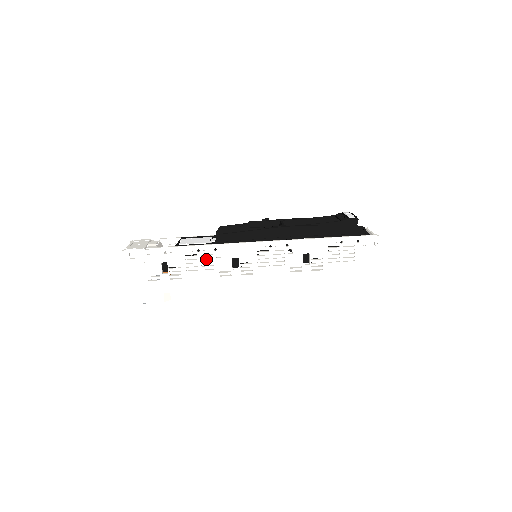
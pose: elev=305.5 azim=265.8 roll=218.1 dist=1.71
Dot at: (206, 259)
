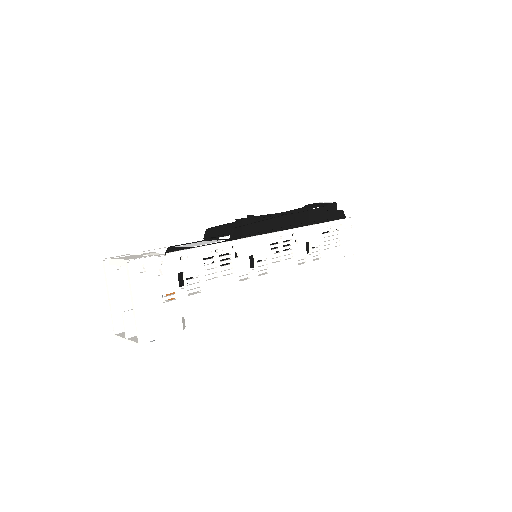
Dot at: (225, 261)
